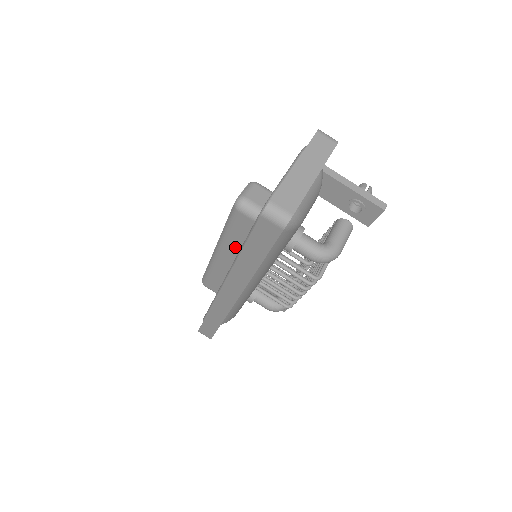
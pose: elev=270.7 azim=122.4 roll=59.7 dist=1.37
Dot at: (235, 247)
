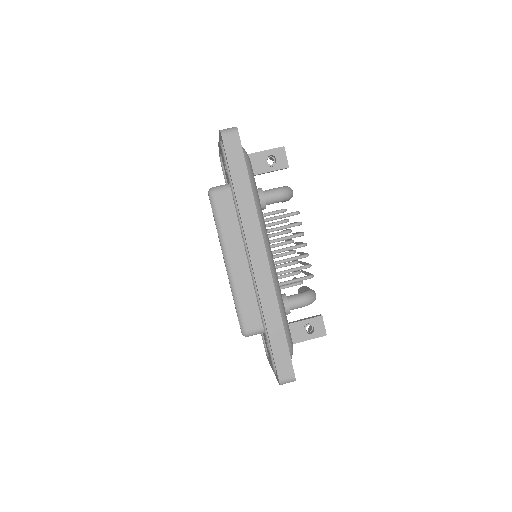
Dot at: (235, 237)
